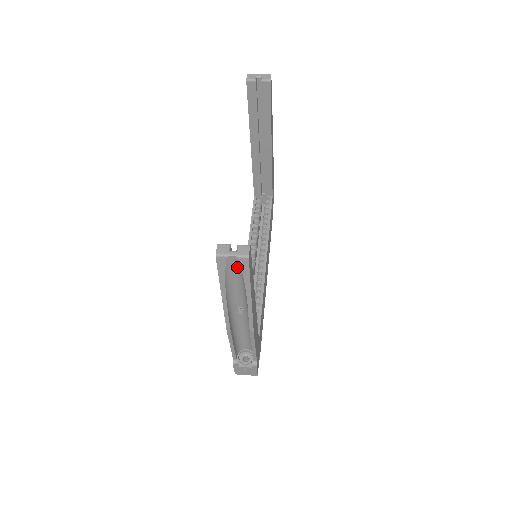
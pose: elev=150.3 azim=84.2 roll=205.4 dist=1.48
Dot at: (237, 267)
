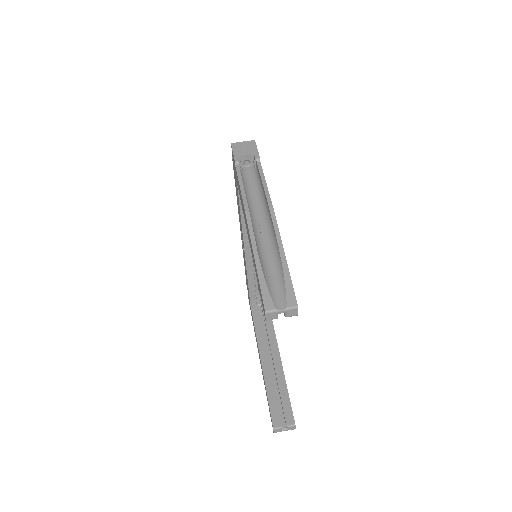
Dot at: (284, 418)
